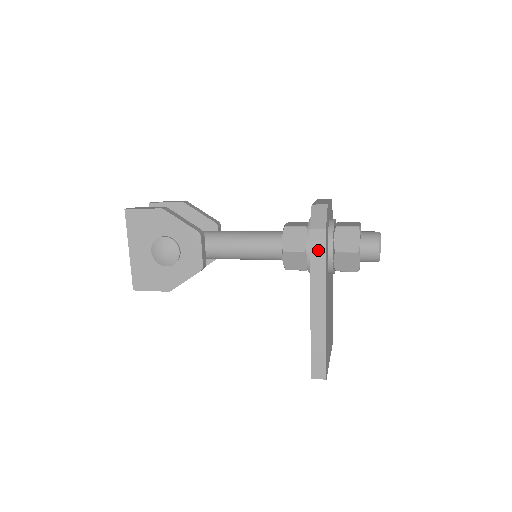
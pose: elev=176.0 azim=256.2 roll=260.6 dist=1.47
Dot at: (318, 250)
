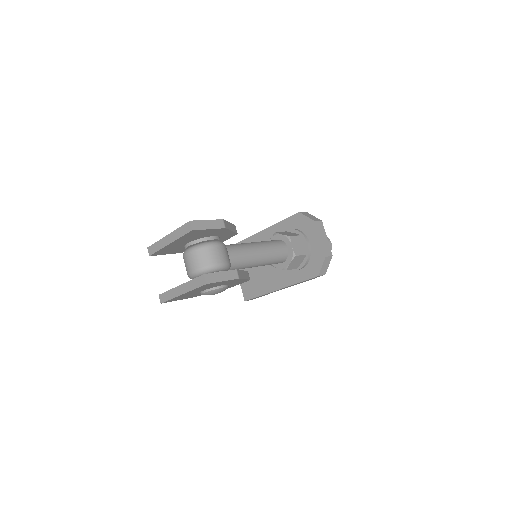
Dot at: occluded
